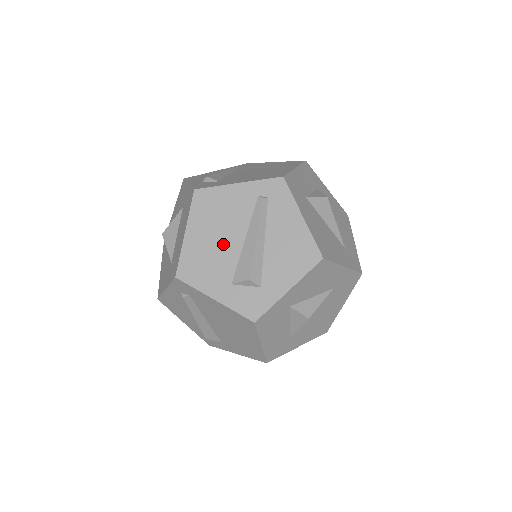
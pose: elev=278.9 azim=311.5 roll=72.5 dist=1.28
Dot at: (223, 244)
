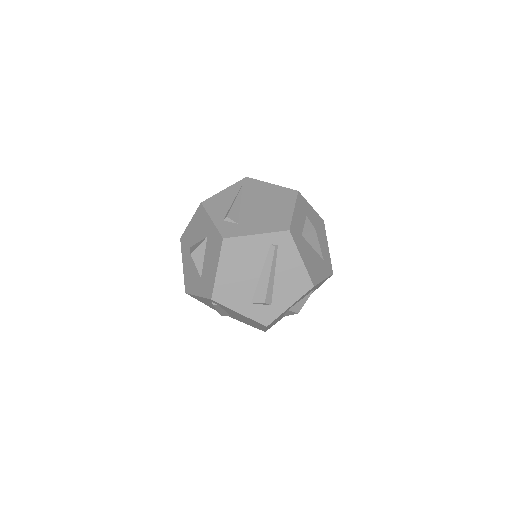
Dot at: (245, 277)
